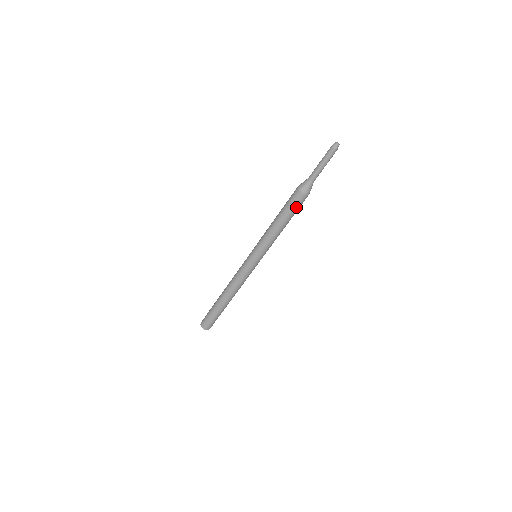
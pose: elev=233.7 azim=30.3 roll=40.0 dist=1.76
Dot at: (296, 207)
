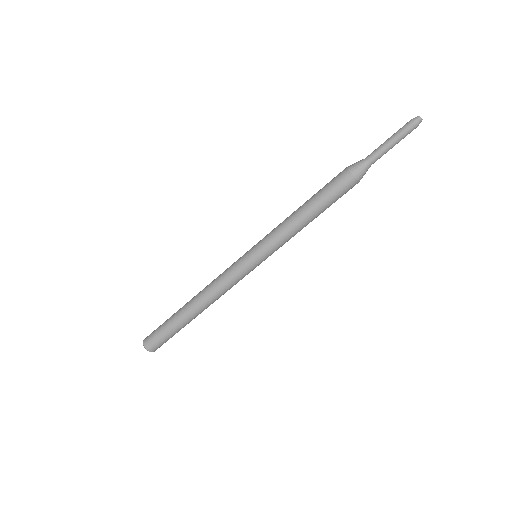
Dot at: (337, 194)
